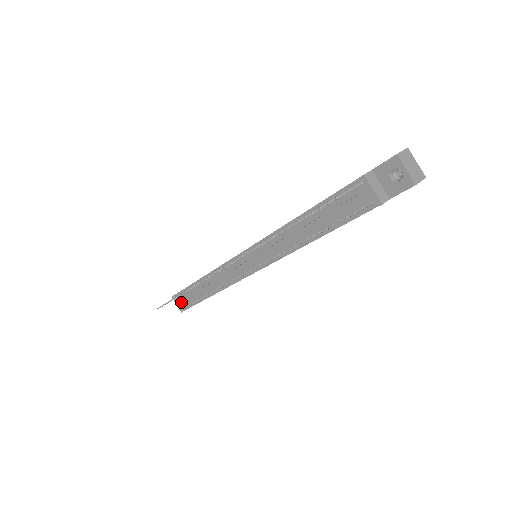
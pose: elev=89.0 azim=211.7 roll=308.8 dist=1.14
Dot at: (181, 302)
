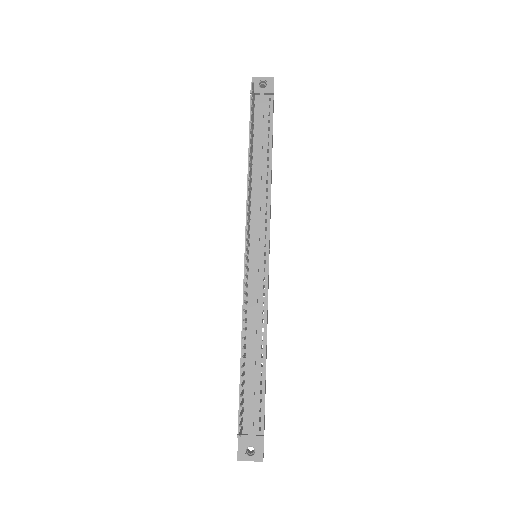
Dot at: (251, 421)
